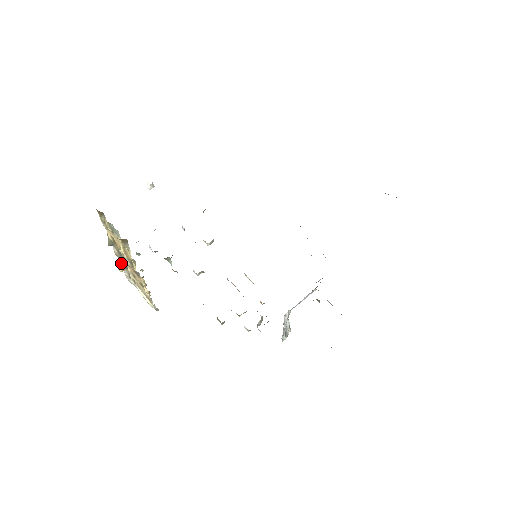
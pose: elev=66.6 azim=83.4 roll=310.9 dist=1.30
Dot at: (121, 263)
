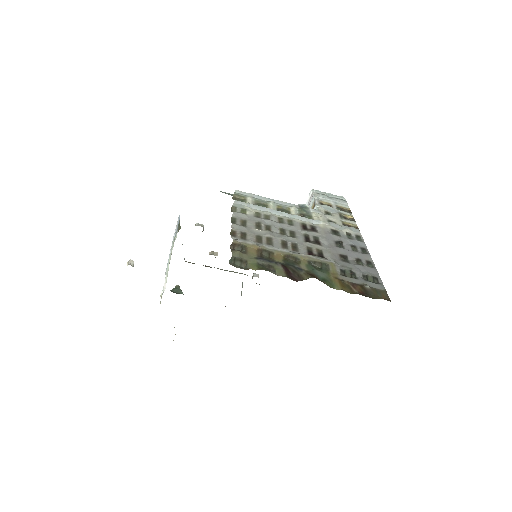
Dot at: occluded
